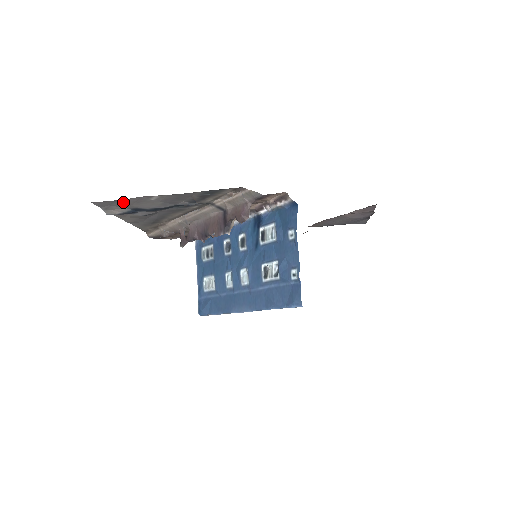
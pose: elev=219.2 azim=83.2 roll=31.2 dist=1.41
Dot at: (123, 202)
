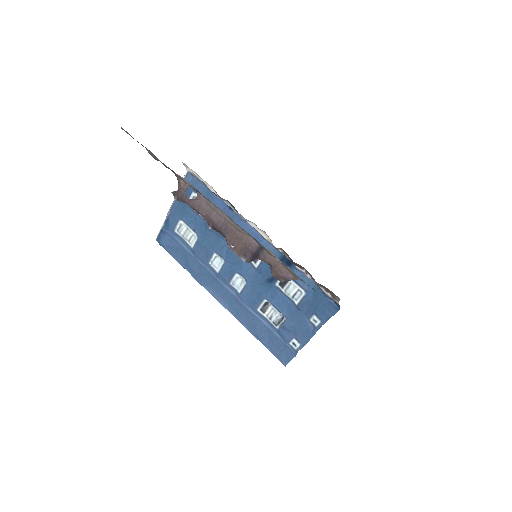
Dot at: occluded
